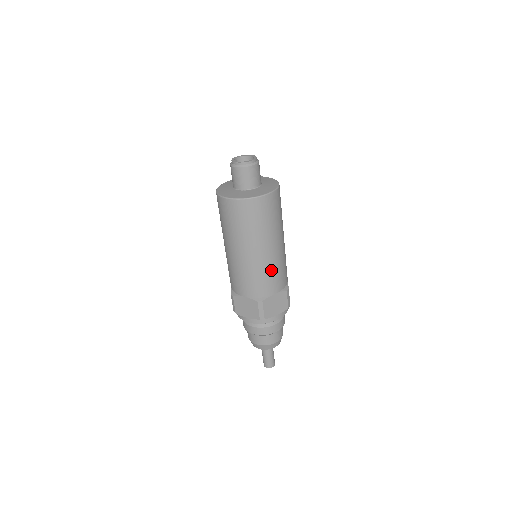
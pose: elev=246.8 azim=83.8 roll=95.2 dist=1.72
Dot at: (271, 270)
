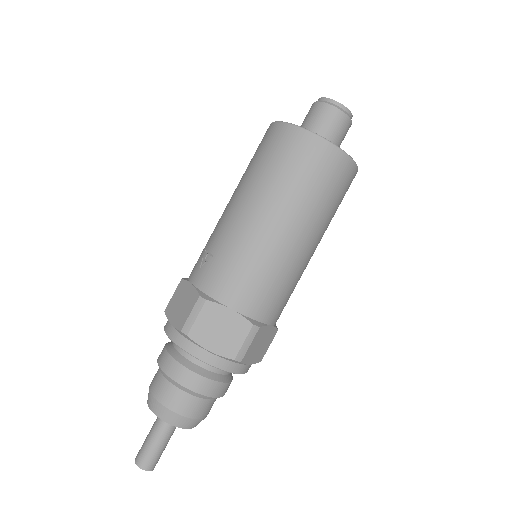
Dot at: (293, 282)
